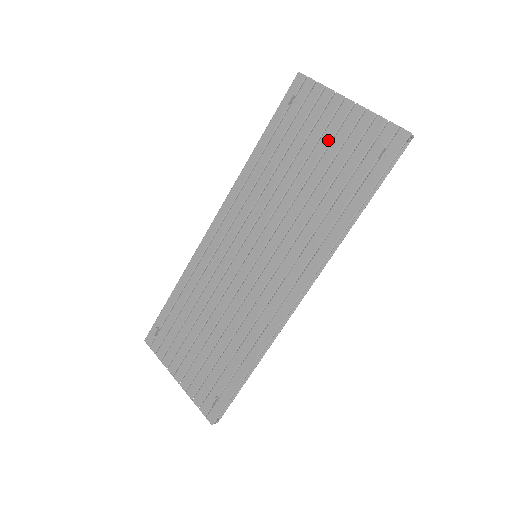
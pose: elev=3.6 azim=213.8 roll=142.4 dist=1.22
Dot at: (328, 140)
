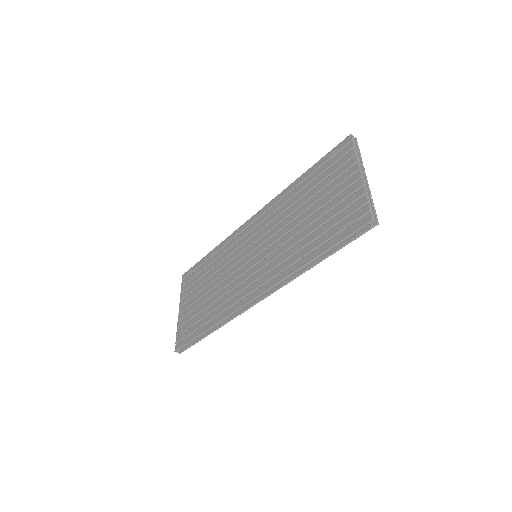
Dot at: (332, 196)
